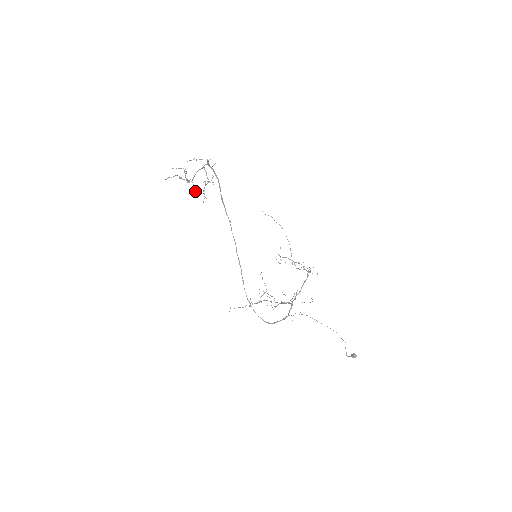
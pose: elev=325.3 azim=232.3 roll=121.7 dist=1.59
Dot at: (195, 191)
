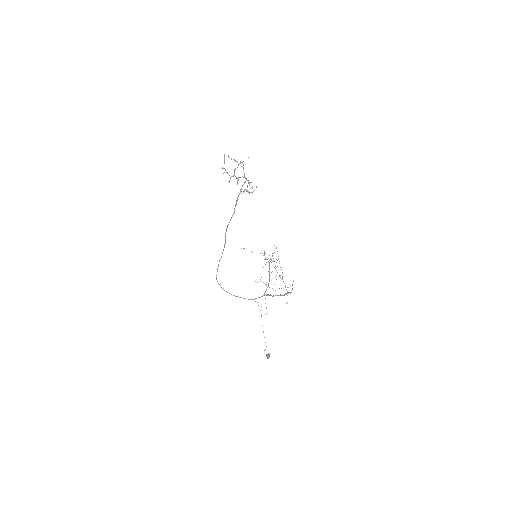
Dot at: occluded
